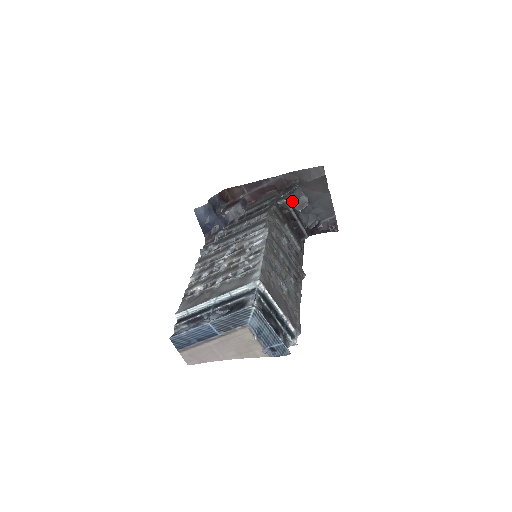
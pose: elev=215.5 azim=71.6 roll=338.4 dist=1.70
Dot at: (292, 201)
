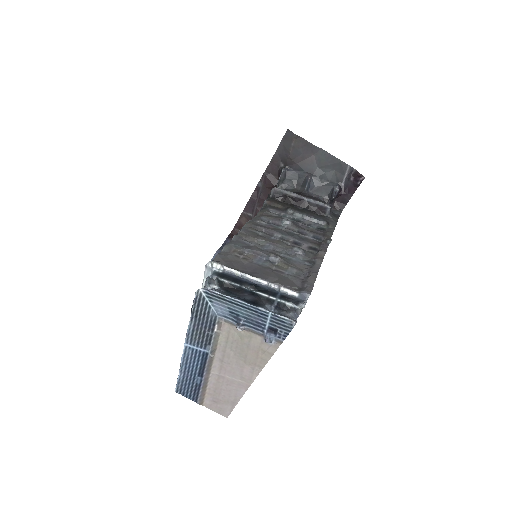
Dot at: (292, 187)
